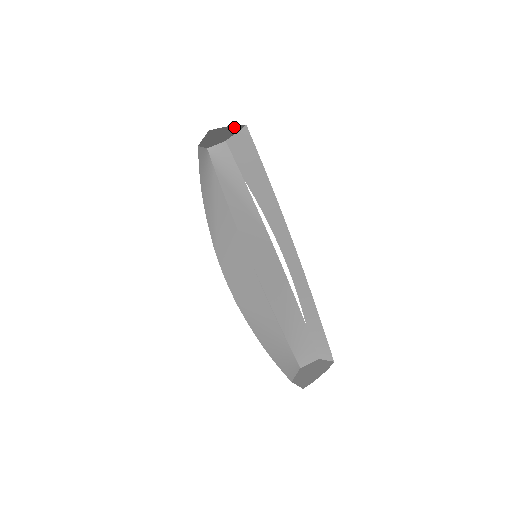
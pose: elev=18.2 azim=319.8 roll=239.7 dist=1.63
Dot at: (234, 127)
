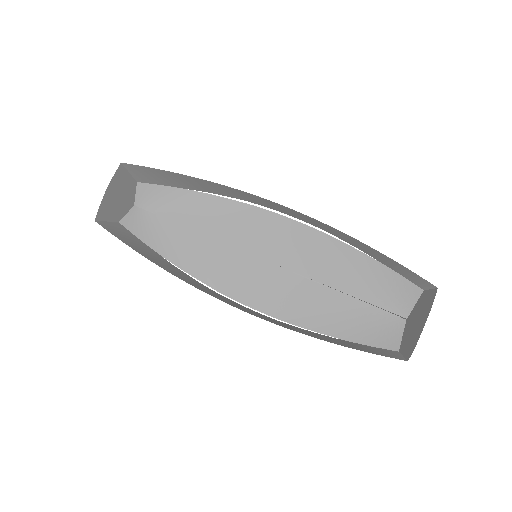
Dot at: (114, 181)
